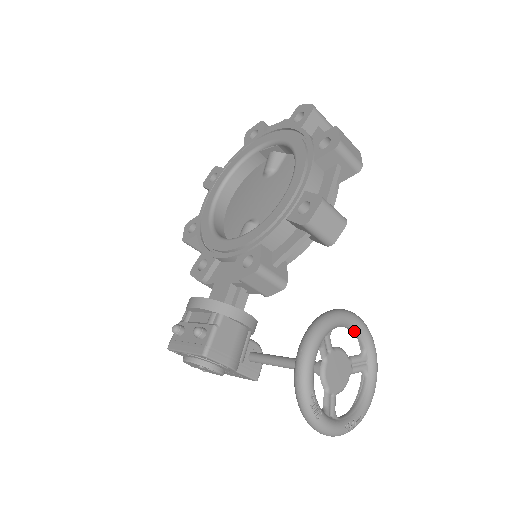
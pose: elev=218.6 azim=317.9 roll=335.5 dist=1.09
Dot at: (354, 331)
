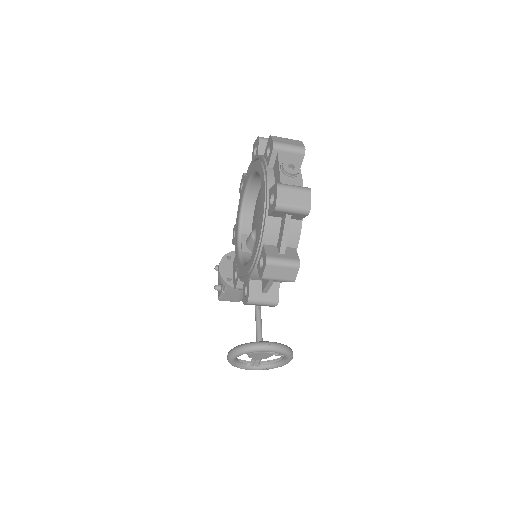
Dot at: occluded
